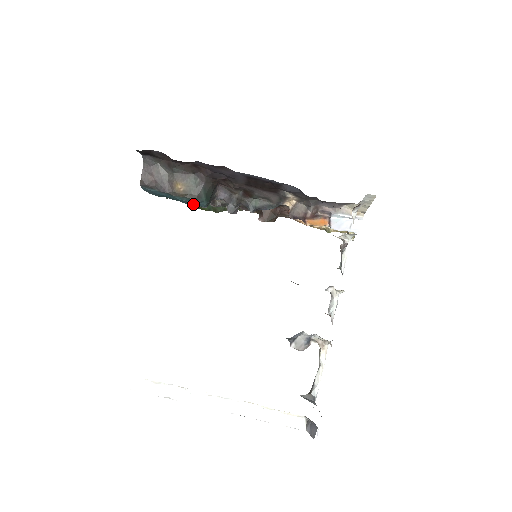
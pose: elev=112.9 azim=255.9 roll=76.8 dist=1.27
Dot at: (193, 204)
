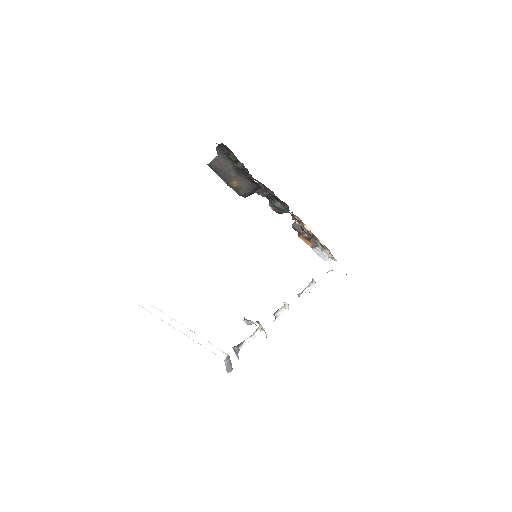
Dot at: occluded
